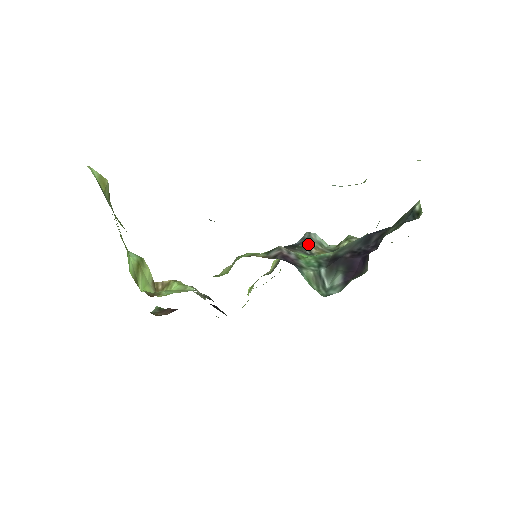
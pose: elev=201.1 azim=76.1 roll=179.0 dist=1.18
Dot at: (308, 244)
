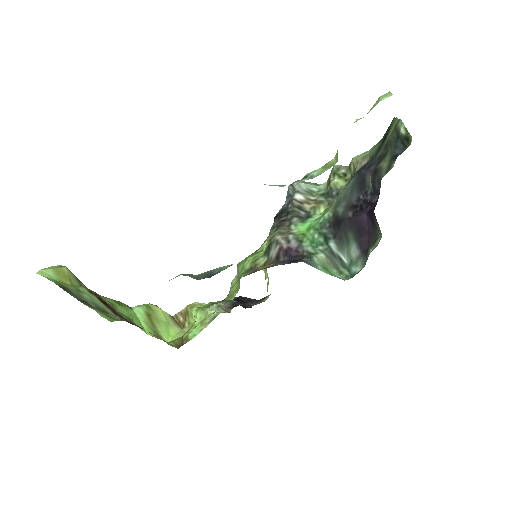
Dot at: (298, 202)
